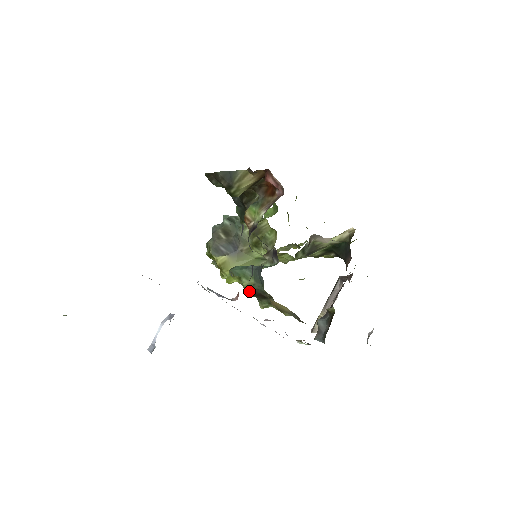
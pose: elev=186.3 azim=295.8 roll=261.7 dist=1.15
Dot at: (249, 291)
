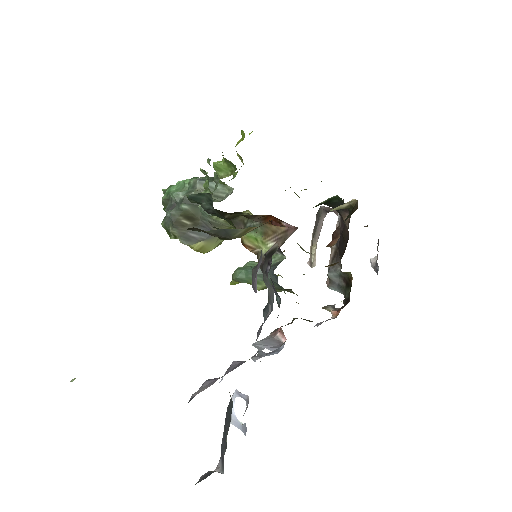
Dot at: occluded
